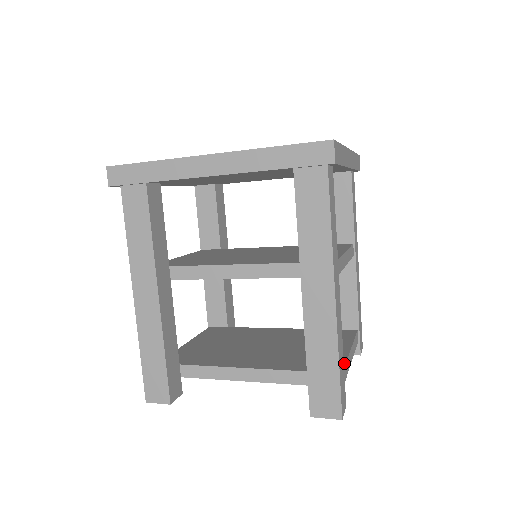
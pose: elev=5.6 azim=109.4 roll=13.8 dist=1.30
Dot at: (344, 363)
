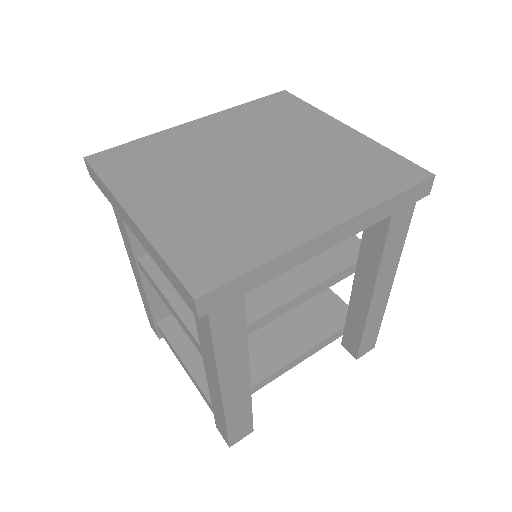
Dot at: (346, 304)
